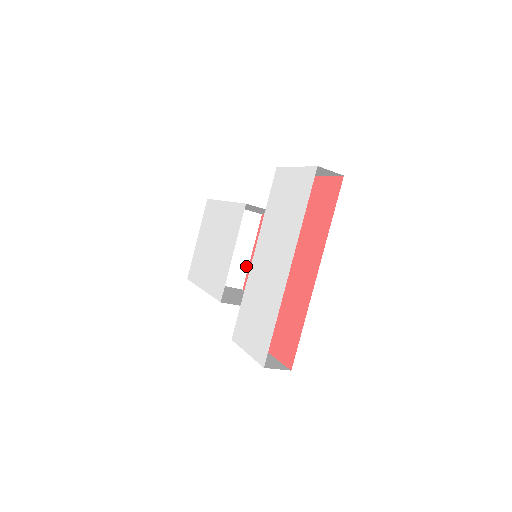
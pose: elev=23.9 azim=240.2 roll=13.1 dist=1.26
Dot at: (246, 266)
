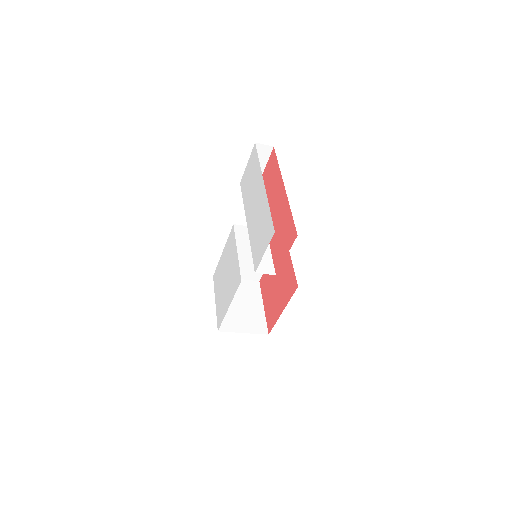
Dot at: (263, 317)
